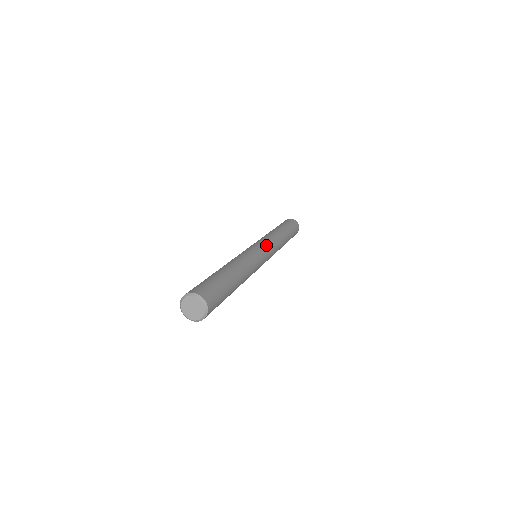
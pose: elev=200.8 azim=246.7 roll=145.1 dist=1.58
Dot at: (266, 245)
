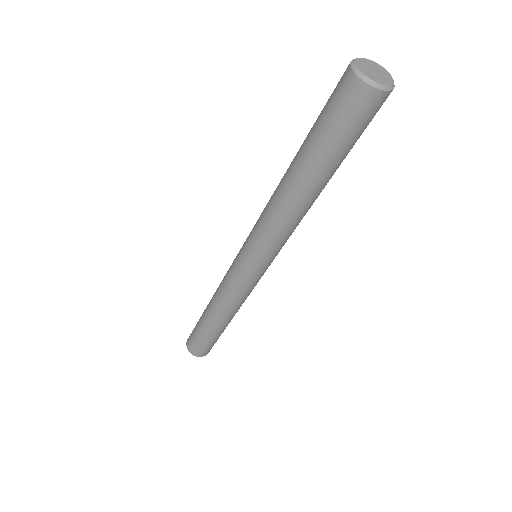
Dot at: occluded
